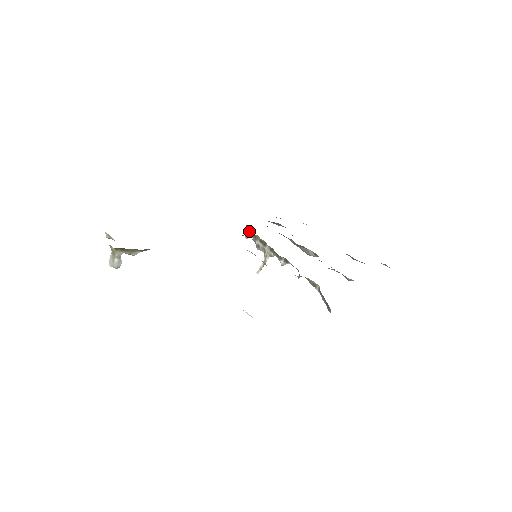
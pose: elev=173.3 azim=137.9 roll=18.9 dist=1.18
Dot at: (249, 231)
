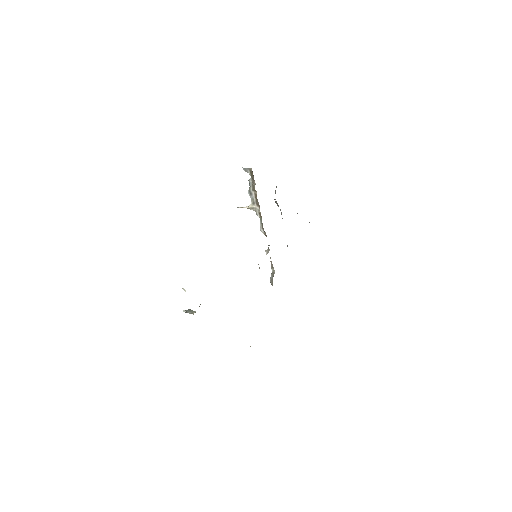
Dot at: (251, 174)
